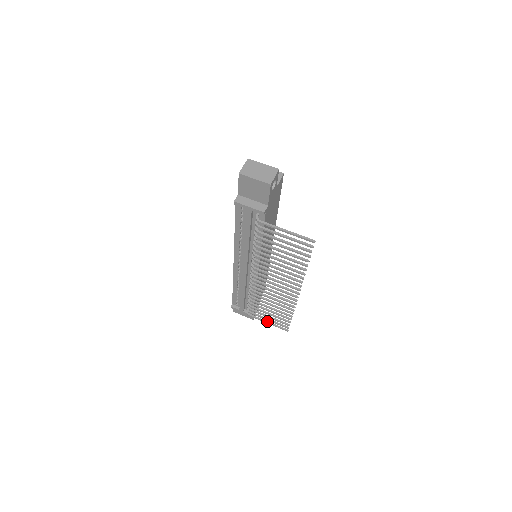
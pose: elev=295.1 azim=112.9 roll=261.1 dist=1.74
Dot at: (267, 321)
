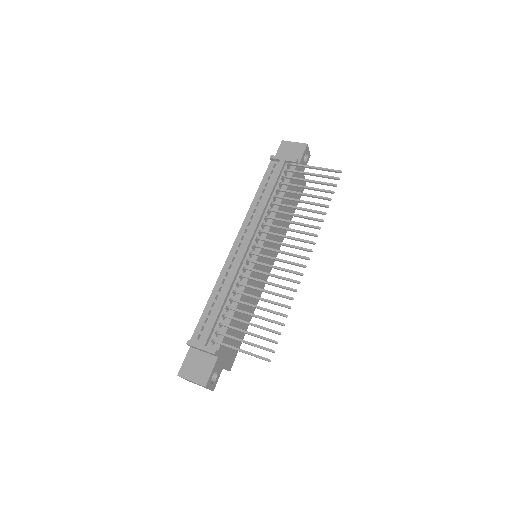
Dot at: (240, 349)
